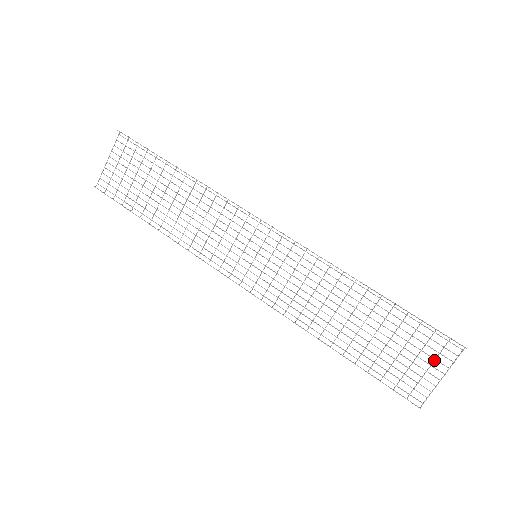
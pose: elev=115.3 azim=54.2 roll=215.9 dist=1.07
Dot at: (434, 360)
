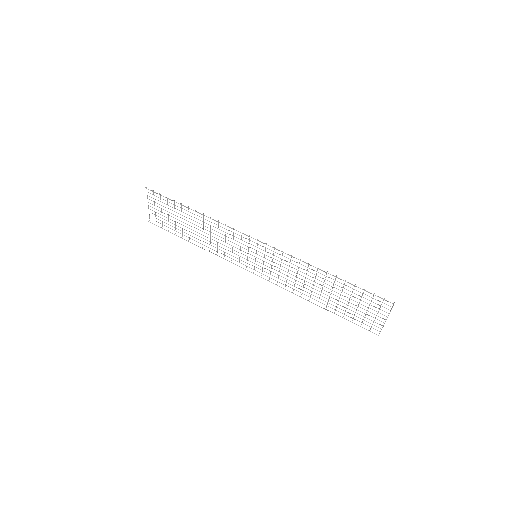
Dot at: occluded
